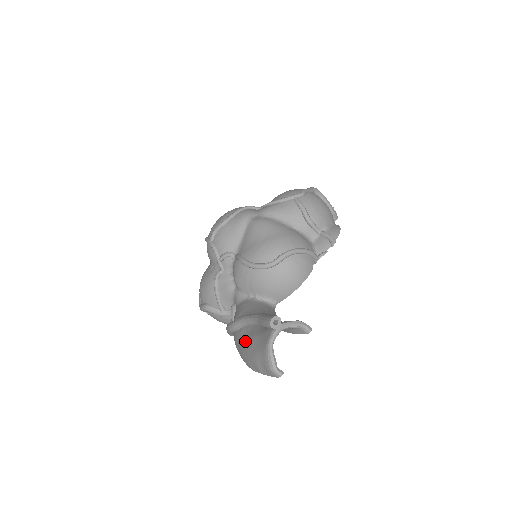
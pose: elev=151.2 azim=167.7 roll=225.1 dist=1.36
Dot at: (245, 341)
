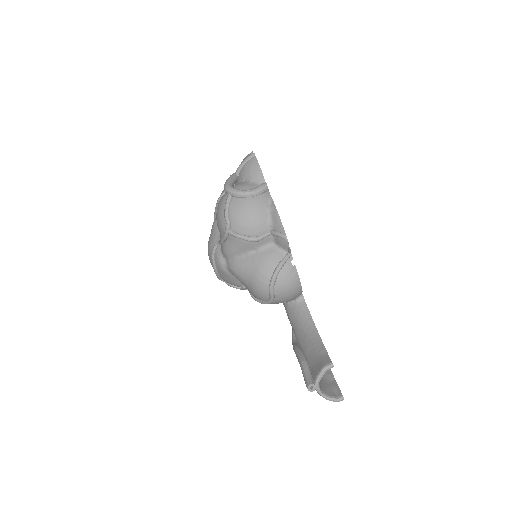
Dot at: occluded
